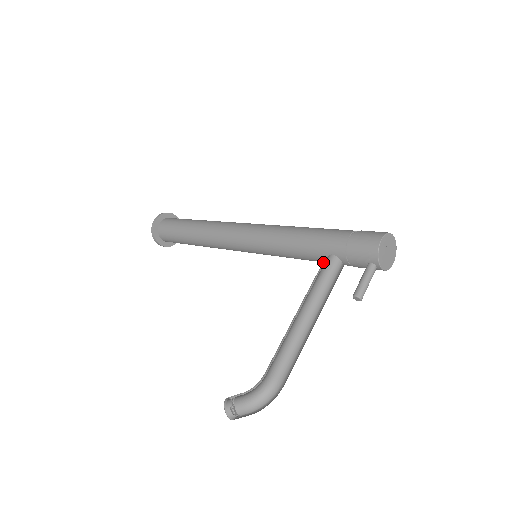
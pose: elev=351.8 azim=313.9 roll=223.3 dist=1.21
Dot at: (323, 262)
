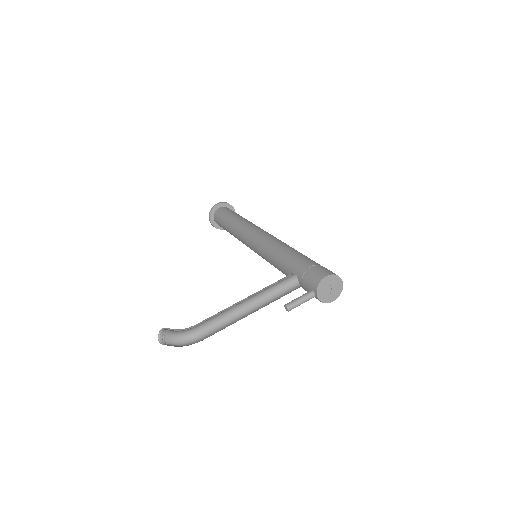
Dot at: occluded
